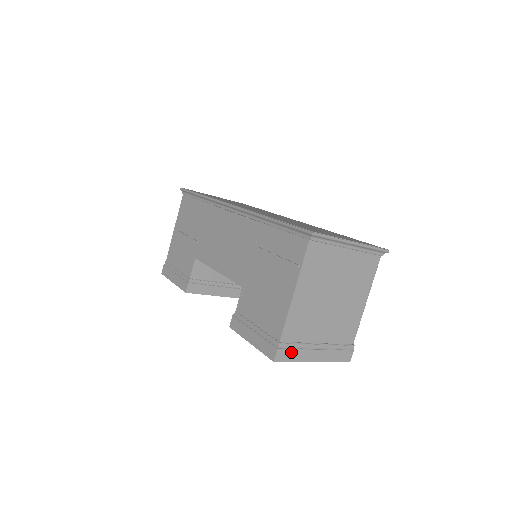
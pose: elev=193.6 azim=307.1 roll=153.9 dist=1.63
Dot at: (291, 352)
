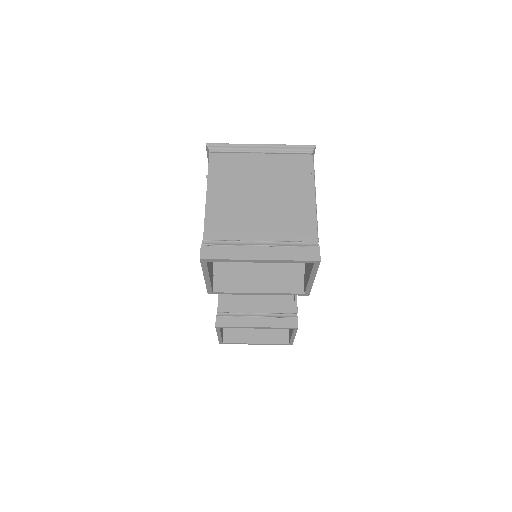
Dot at: (221, 249)
